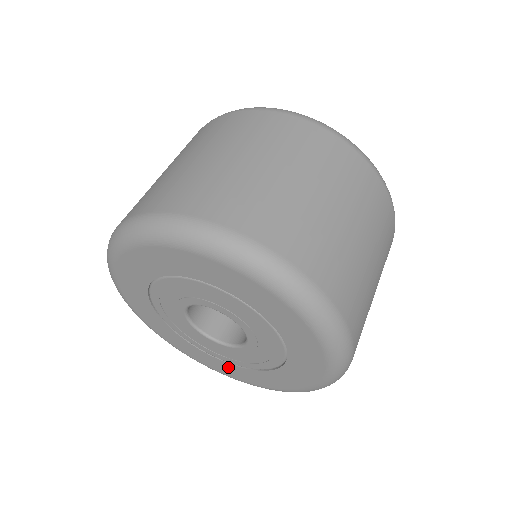
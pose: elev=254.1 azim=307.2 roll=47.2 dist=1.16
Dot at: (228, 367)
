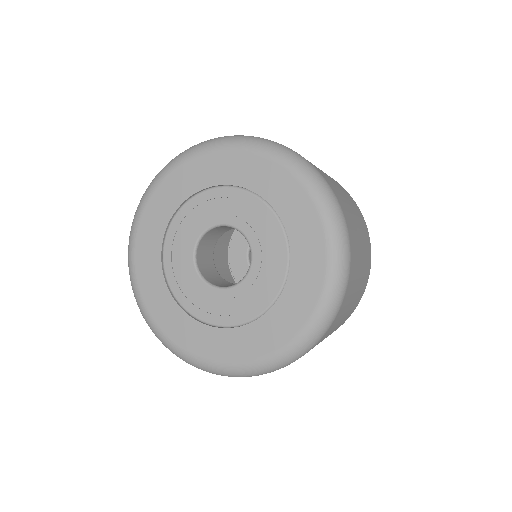
Dot at: (191, 328)
